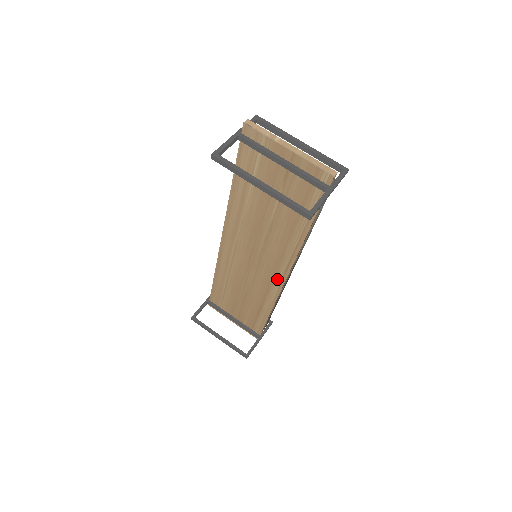
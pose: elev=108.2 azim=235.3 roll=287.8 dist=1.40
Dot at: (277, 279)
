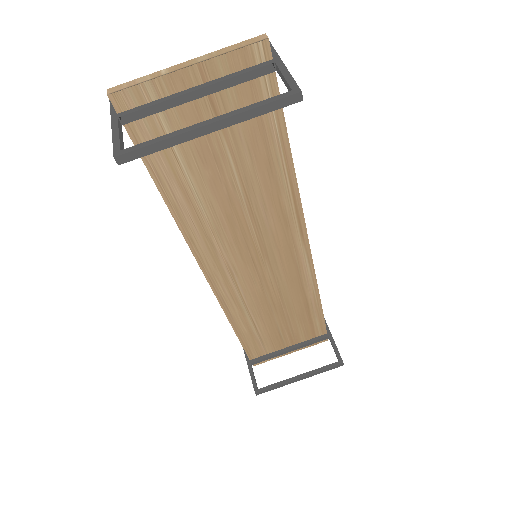
Dot at: (299, 252)
